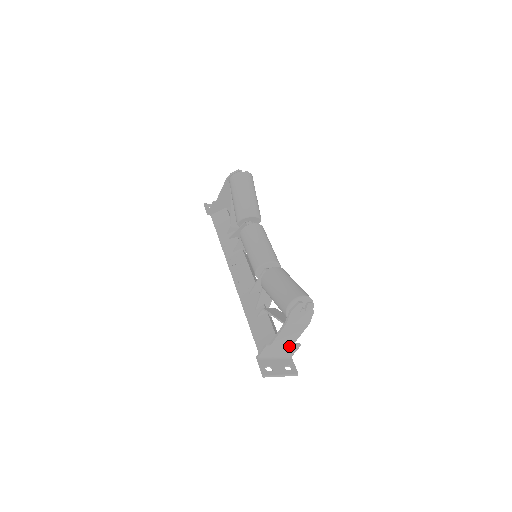
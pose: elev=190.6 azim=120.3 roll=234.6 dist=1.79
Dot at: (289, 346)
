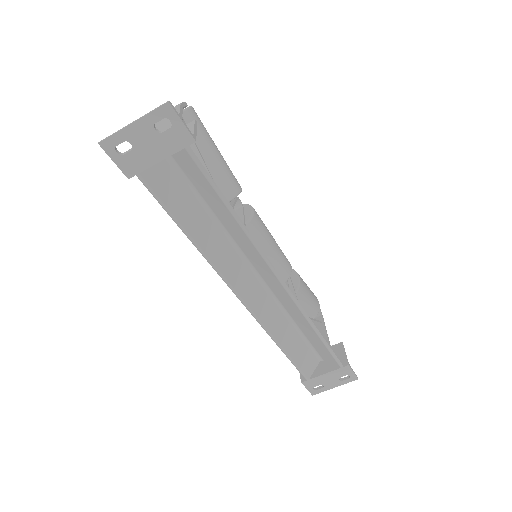
Dot at: occluded
